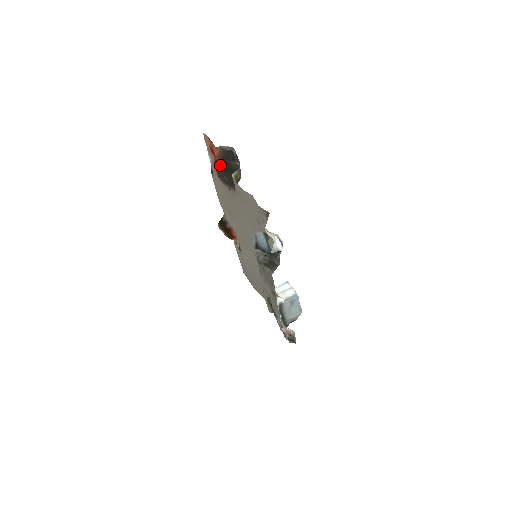
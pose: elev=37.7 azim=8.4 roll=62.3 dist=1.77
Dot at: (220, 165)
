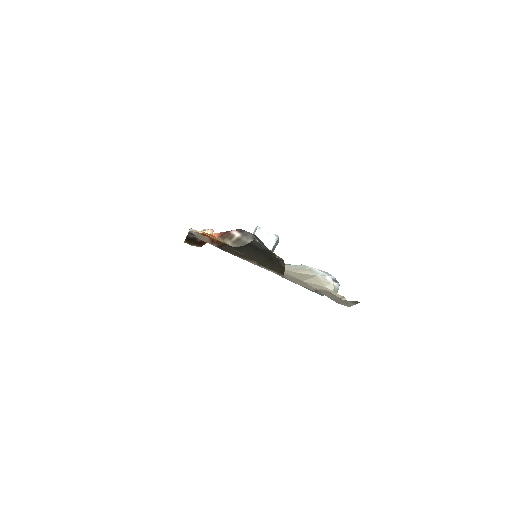
Dot at: (224, 243)
